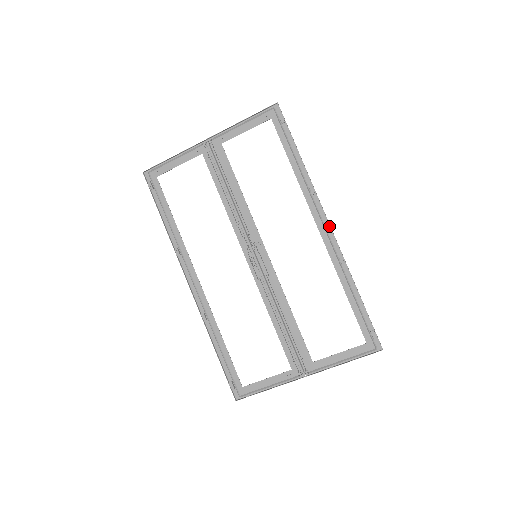
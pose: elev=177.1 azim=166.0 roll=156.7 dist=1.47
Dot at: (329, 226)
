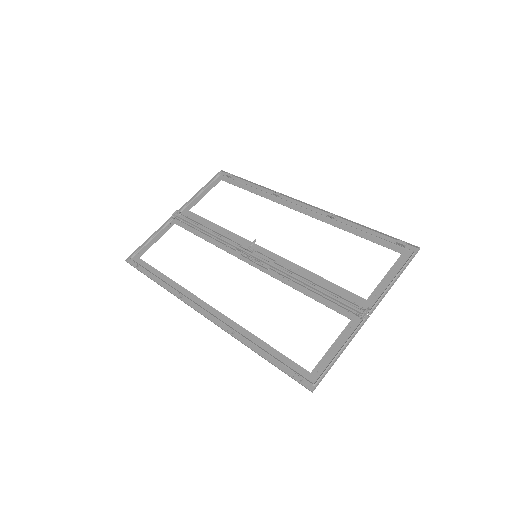
Dot at: (305, 205)
